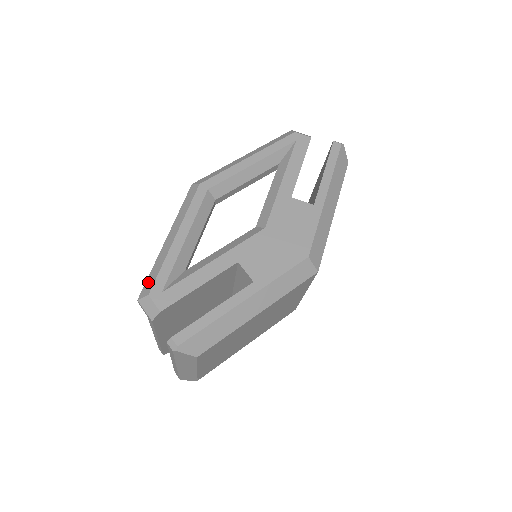
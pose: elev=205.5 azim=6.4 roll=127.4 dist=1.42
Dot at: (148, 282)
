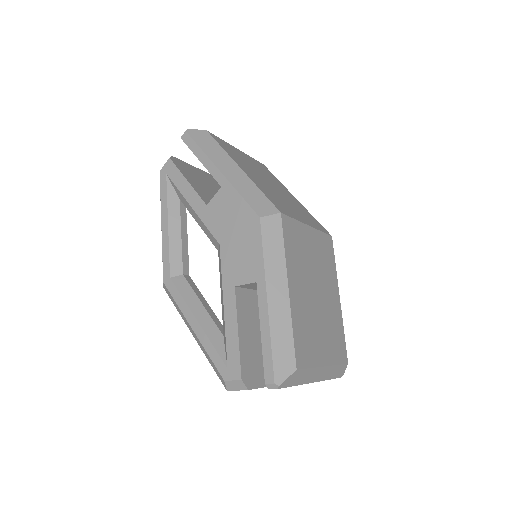
Dot at: (217, 374)
